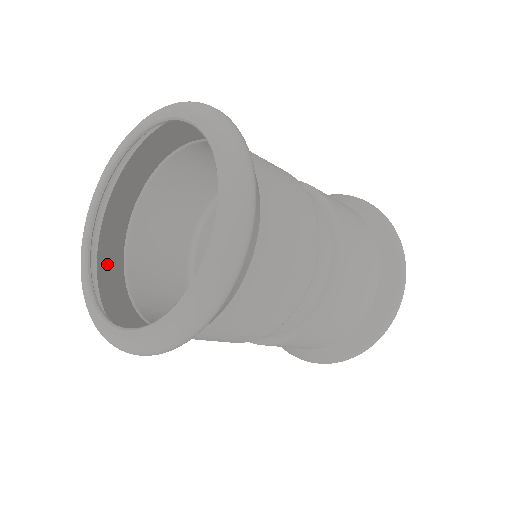
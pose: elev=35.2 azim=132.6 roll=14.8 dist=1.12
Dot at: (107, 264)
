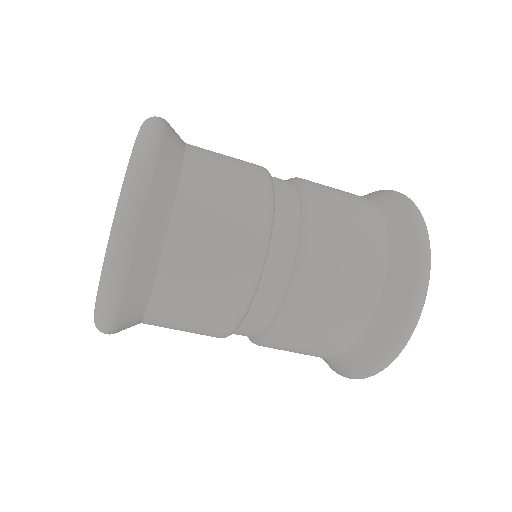
Dot at: occluded
